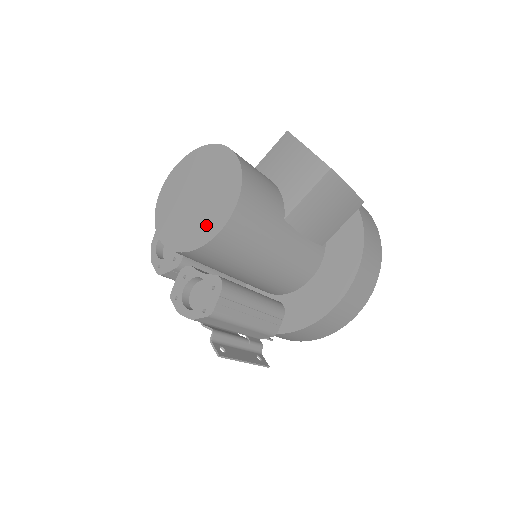
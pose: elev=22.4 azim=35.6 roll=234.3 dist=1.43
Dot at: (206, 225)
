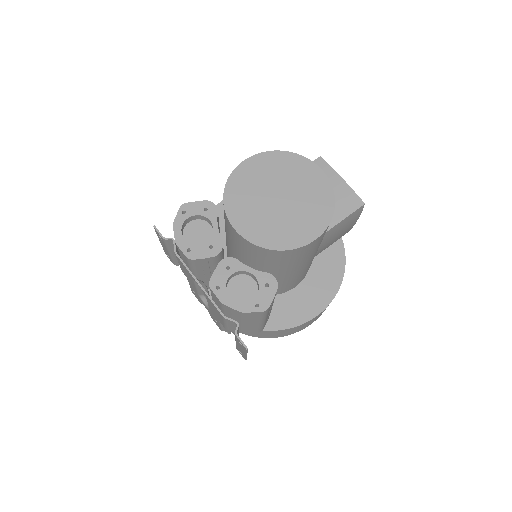
Dot at: (297, 230)
